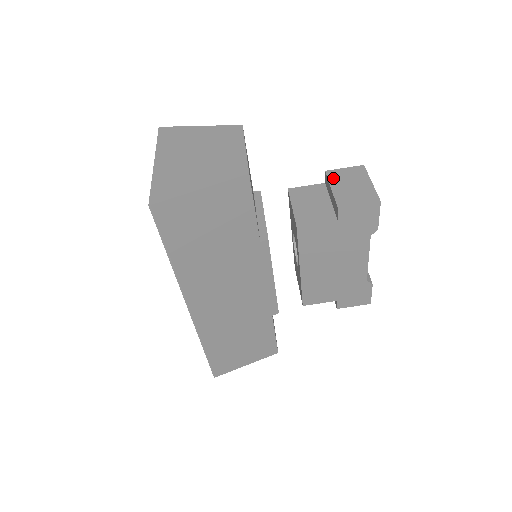
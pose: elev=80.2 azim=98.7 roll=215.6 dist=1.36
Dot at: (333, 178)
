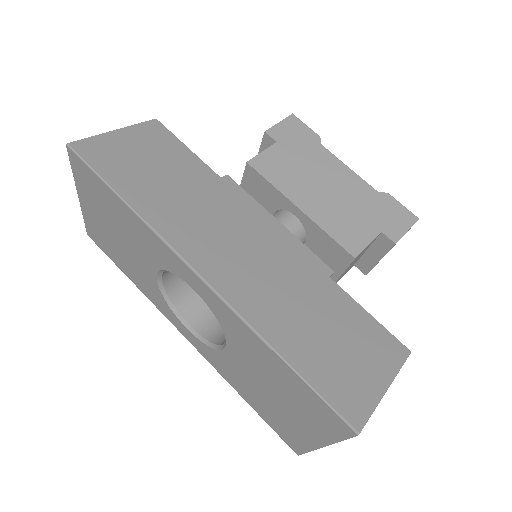
Dot at: occluded
